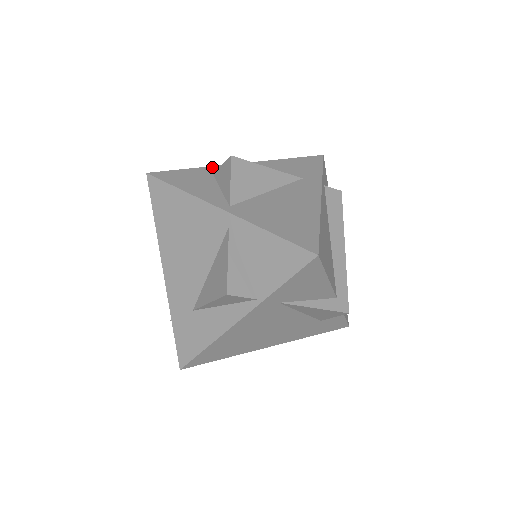
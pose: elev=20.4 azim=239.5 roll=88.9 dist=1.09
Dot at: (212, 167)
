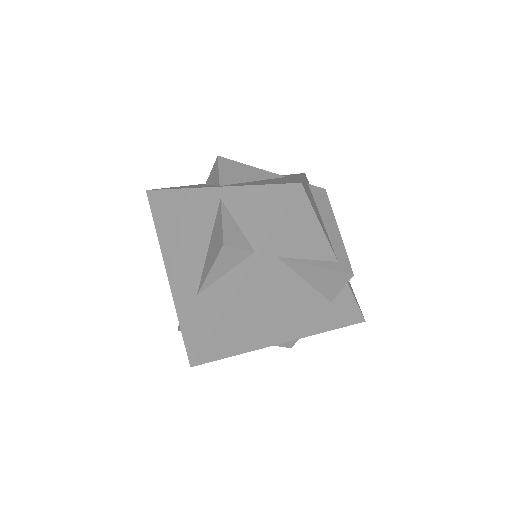
Dot at: occluded
